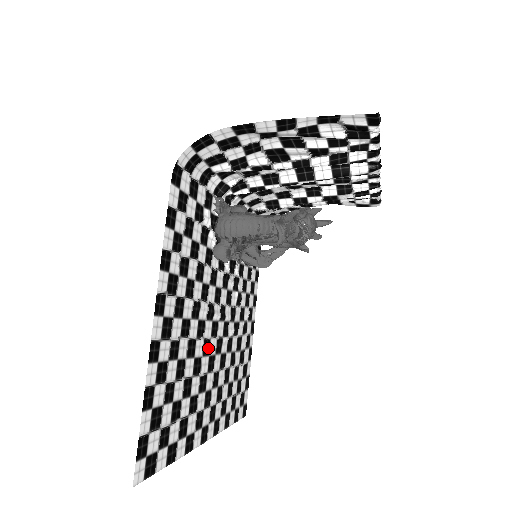
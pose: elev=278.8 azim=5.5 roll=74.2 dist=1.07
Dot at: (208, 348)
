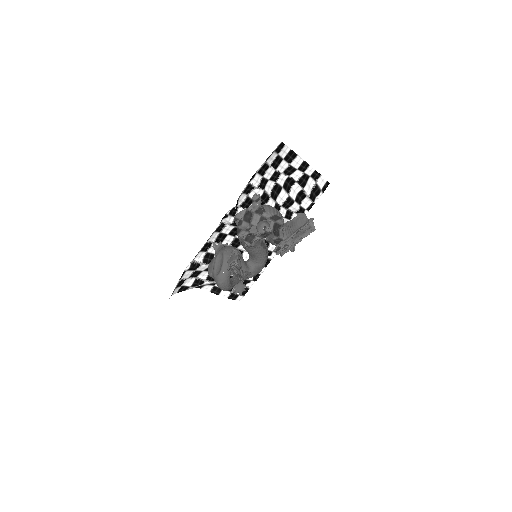
Dot at: occluded
